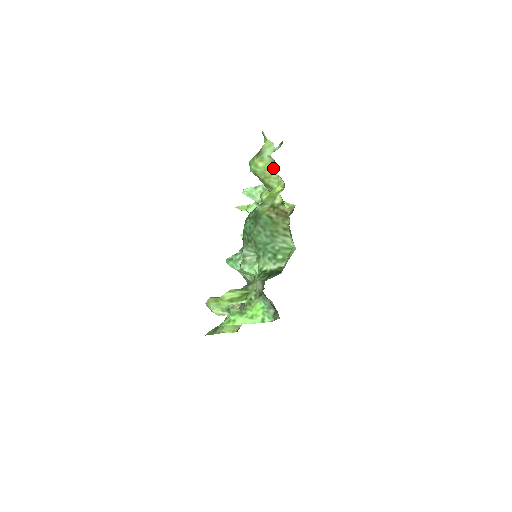
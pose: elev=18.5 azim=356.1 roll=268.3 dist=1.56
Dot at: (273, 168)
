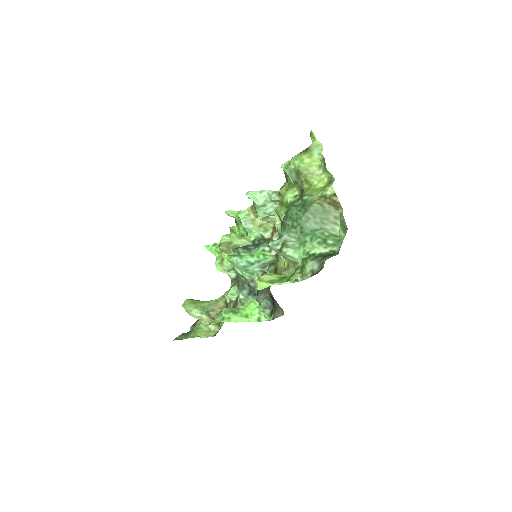
Dot at: (319, 166)
